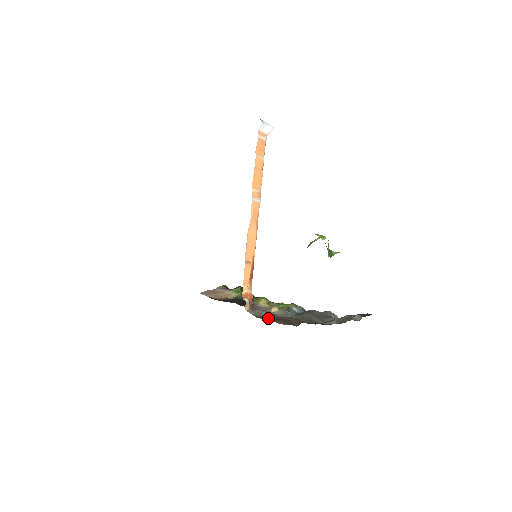
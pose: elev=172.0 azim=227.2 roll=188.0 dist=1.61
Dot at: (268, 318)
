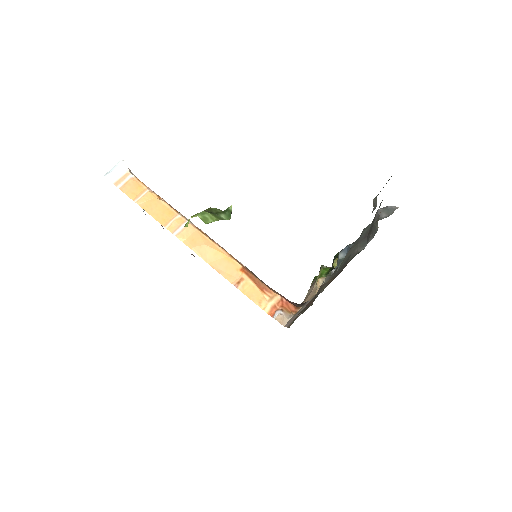
Dot at: occluded
